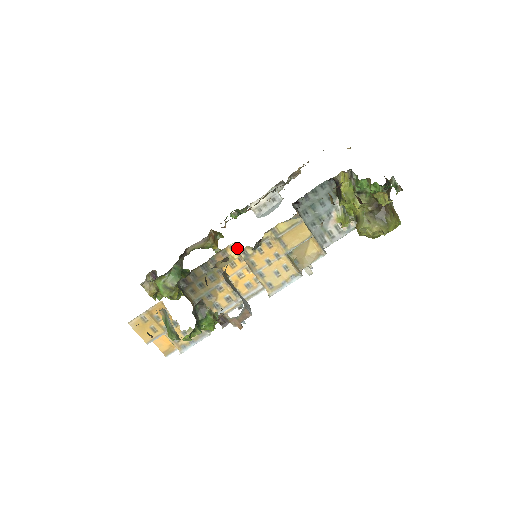
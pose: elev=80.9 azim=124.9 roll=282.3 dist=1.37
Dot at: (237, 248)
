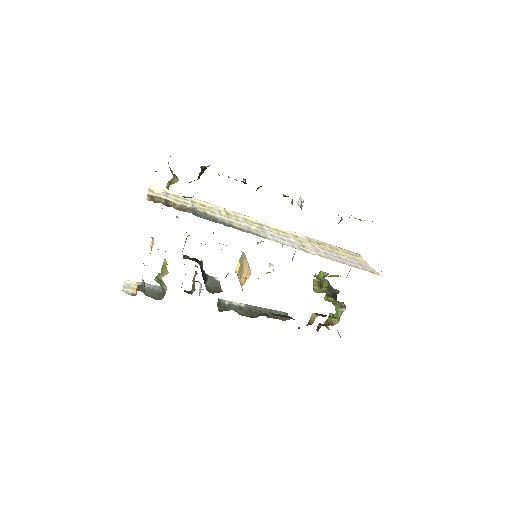
Dot at: occluded
